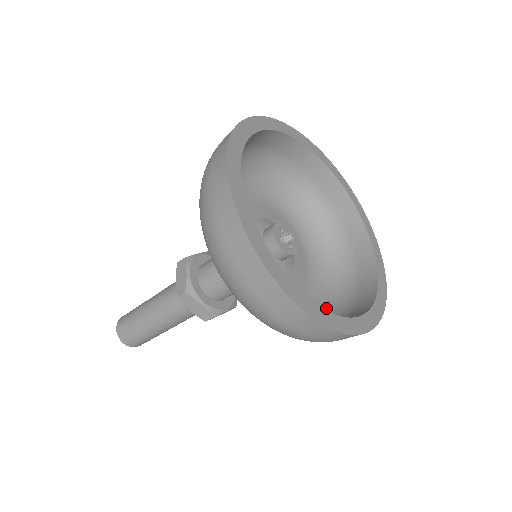
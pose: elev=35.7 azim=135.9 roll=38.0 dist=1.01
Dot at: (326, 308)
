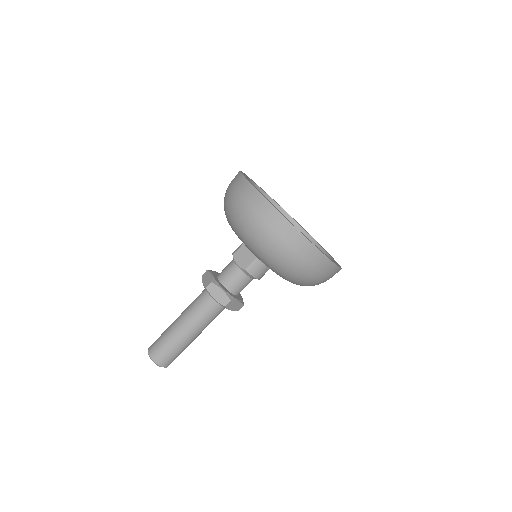
Dot at: occluded
